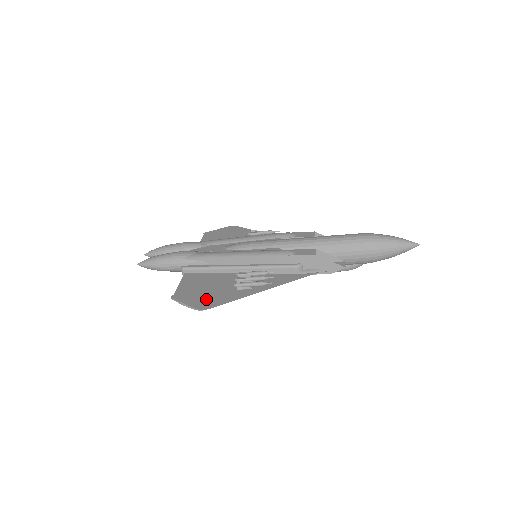
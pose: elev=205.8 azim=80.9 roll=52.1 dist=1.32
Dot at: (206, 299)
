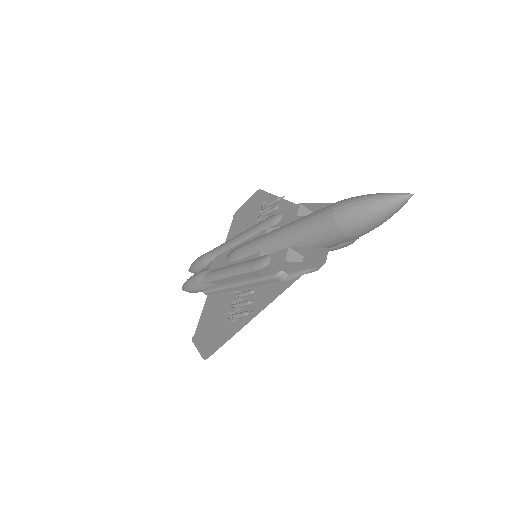
Dot at: (210, 341)
